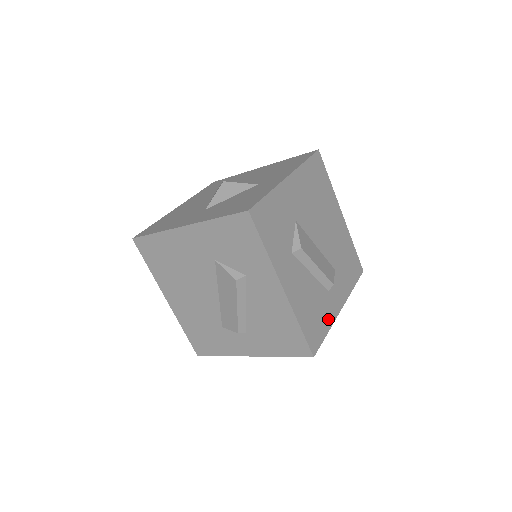
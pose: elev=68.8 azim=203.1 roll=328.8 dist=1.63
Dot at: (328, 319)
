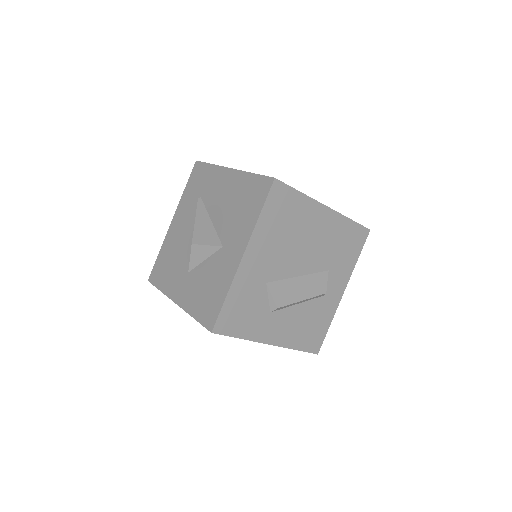
Dot at: (328, 315)
